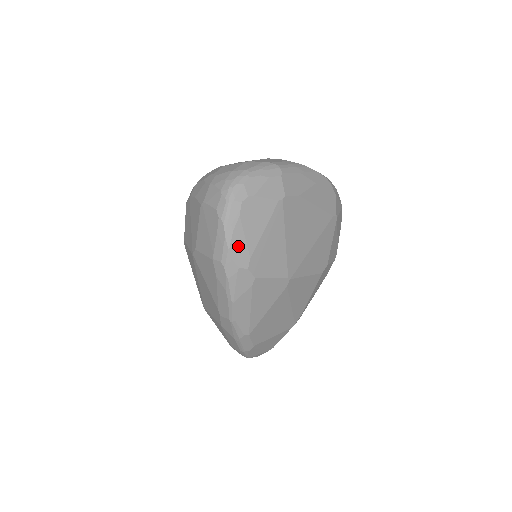
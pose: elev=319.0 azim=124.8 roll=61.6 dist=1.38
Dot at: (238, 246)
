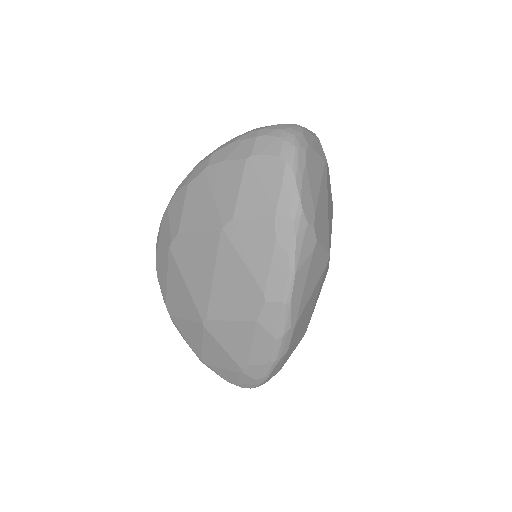
Dot at: (306, 197)
